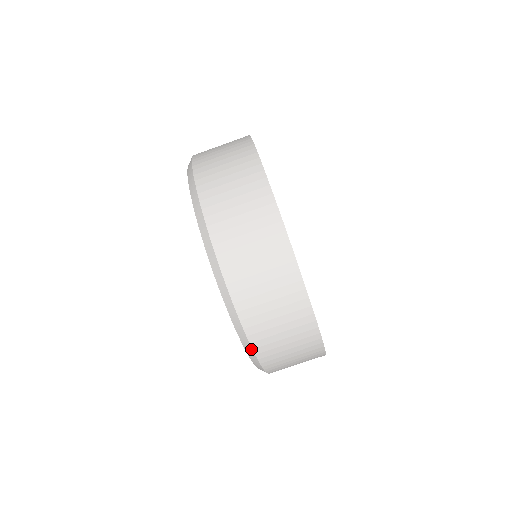
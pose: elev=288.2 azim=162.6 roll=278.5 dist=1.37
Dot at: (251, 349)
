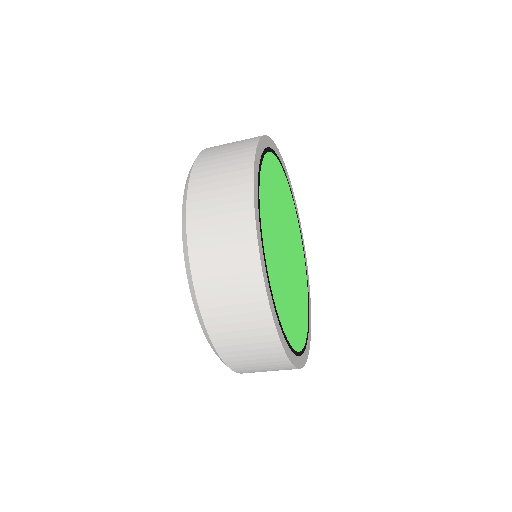
Dot at: (185, 223)
